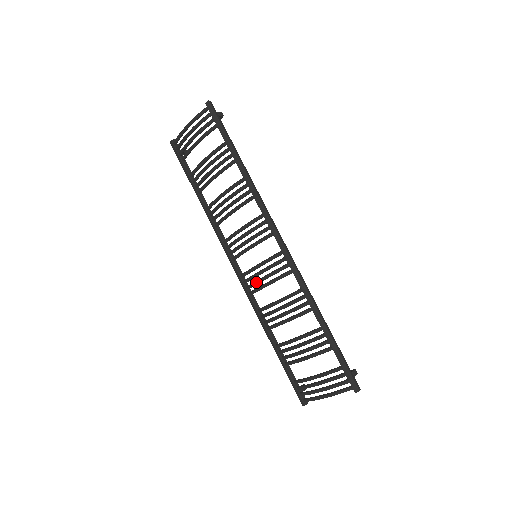
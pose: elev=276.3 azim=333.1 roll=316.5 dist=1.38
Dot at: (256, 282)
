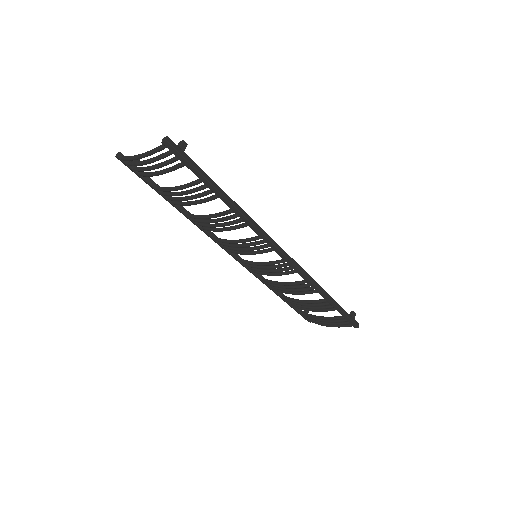
Dot at: (259, 271)
